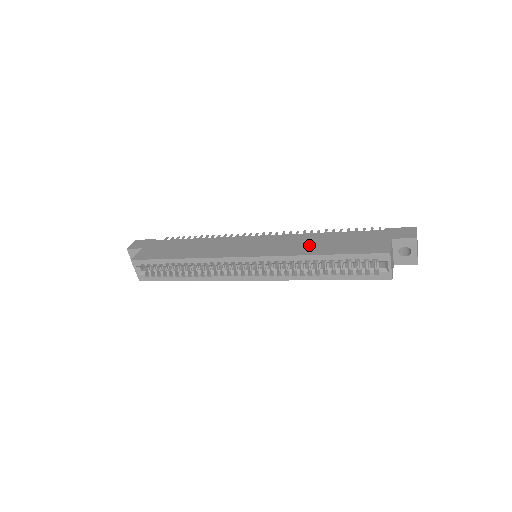
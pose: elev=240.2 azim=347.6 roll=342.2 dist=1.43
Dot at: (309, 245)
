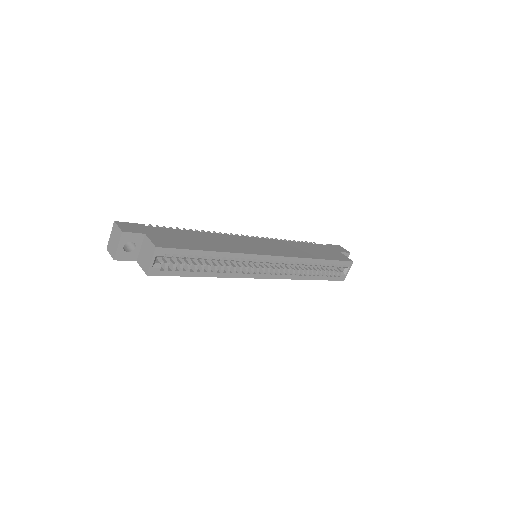
Dot at: (303, 251)
